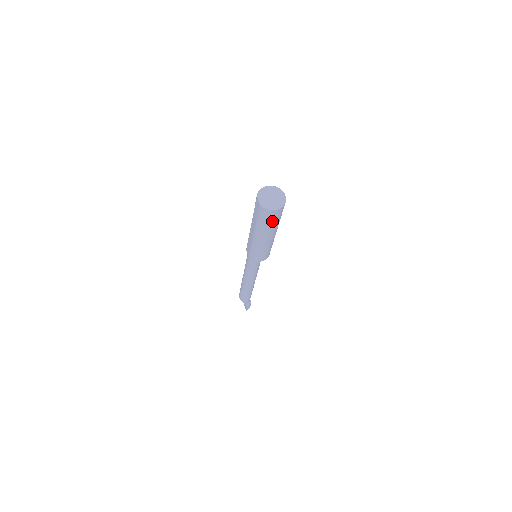
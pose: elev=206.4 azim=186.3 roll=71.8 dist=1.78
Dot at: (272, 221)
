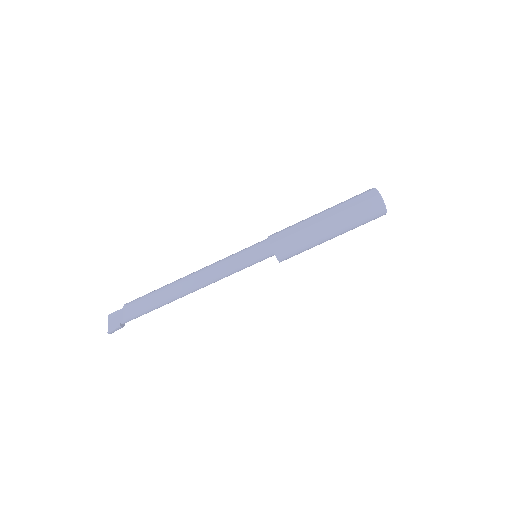
Dot at: (365, 218)
